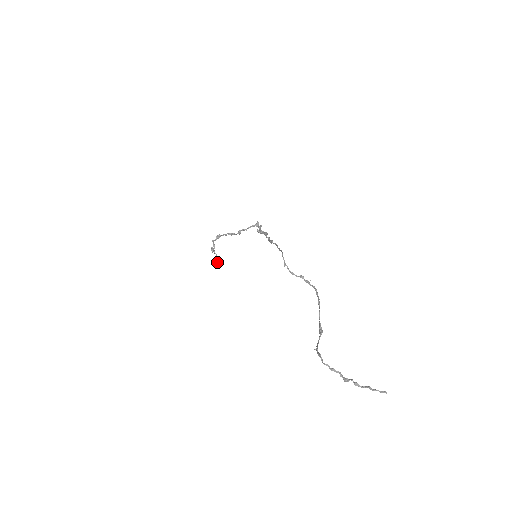
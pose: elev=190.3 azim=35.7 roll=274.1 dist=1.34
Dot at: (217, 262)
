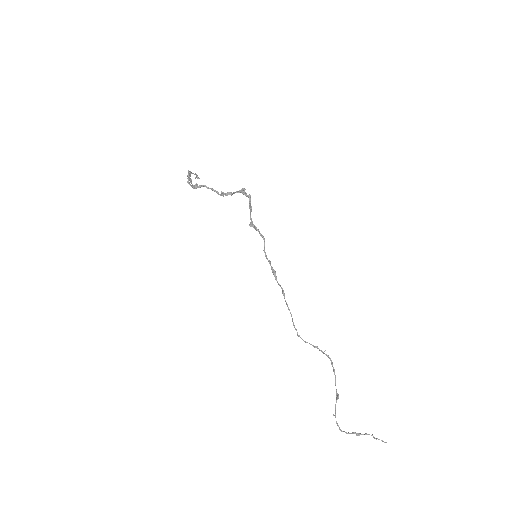
Dot at: (198, 178)
